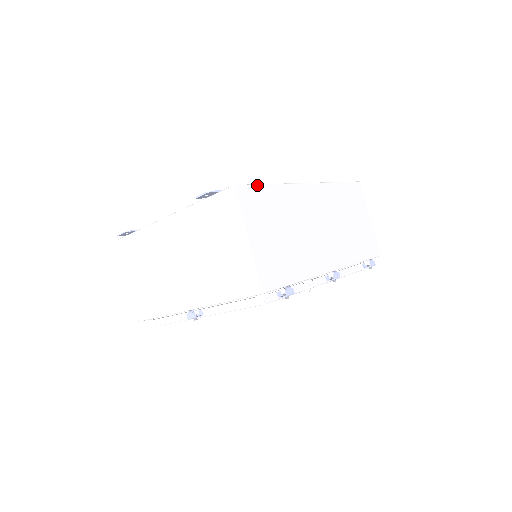
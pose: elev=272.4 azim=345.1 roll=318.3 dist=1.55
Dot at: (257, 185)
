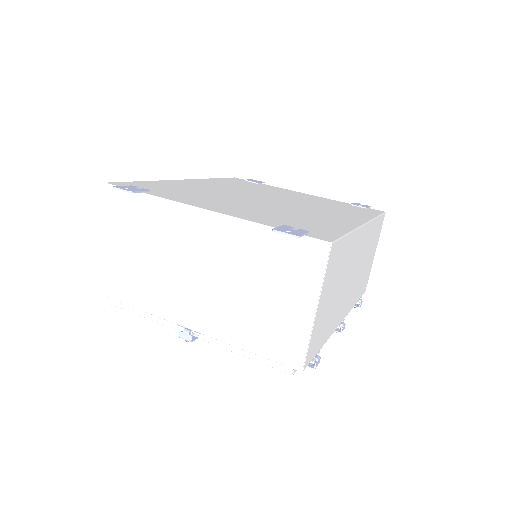
Dot at: (343, 238)
